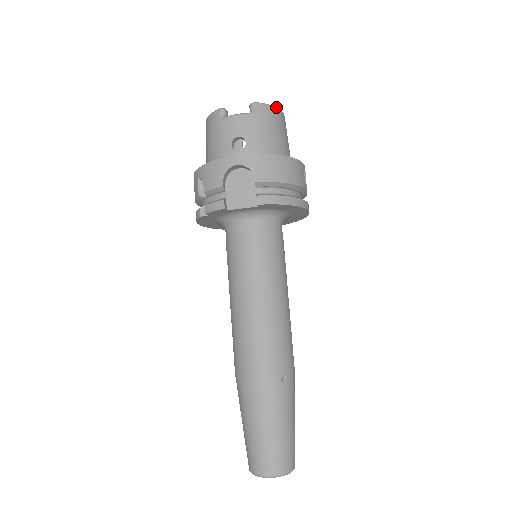
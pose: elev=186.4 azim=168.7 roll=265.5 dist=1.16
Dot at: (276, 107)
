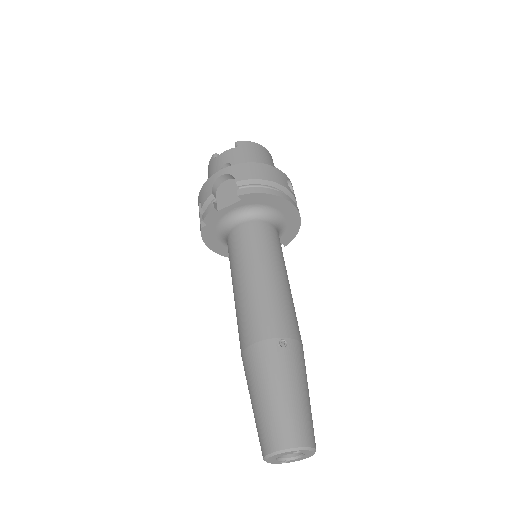
Dot at: occluded
